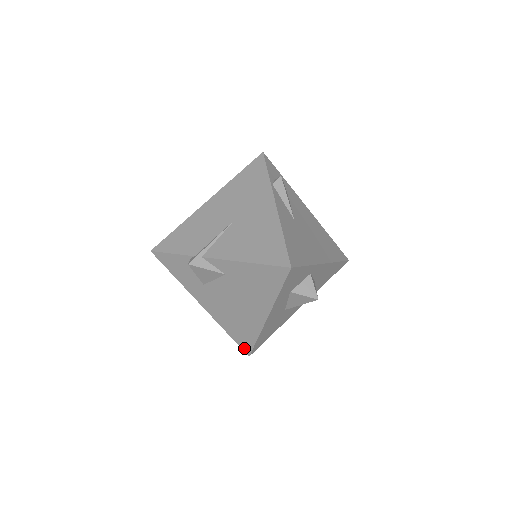
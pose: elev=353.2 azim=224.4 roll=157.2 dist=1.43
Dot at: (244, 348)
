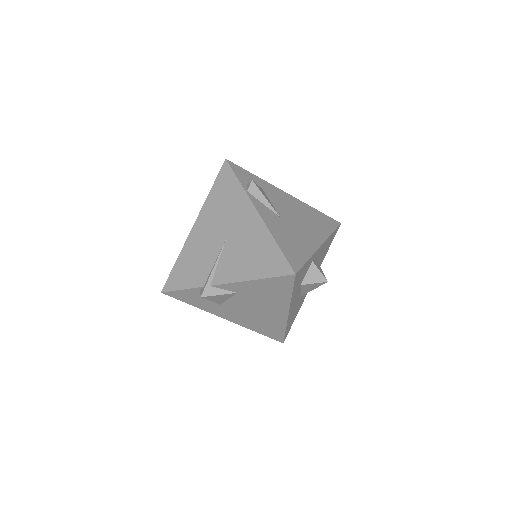
Dot at: (276, 339)
